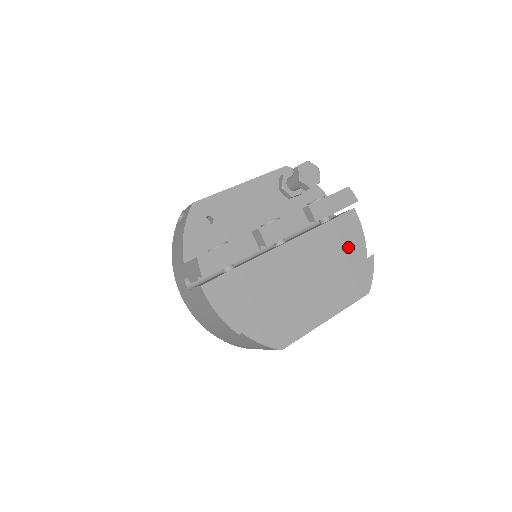
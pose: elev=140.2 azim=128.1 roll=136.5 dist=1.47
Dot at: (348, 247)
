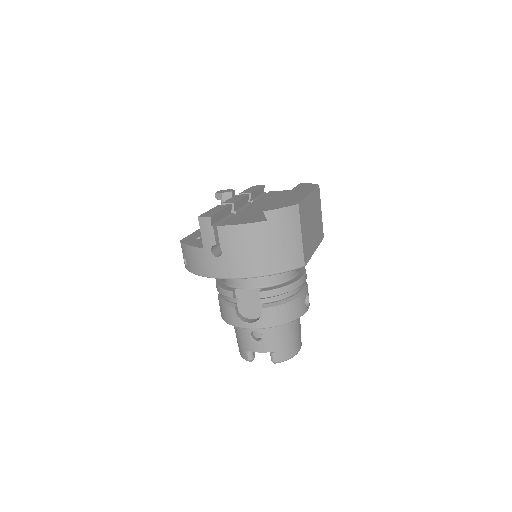
Dot at: occluded
